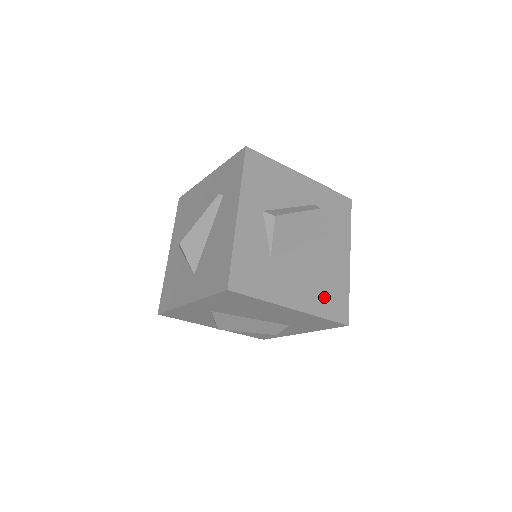
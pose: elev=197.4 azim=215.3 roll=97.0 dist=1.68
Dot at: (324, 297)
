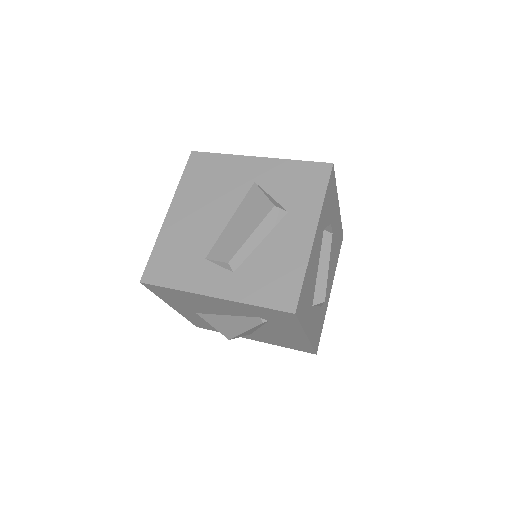
Dot at: (336, 255)
